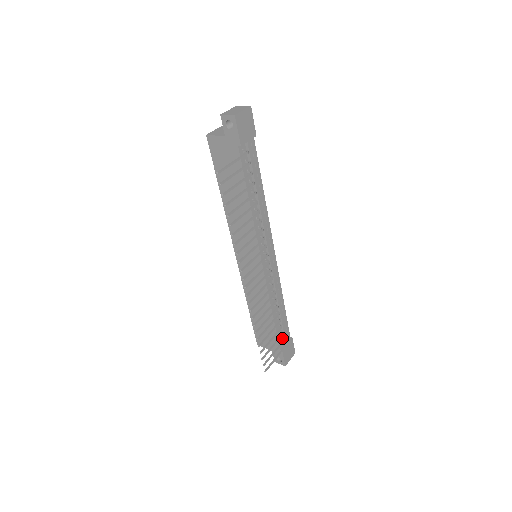
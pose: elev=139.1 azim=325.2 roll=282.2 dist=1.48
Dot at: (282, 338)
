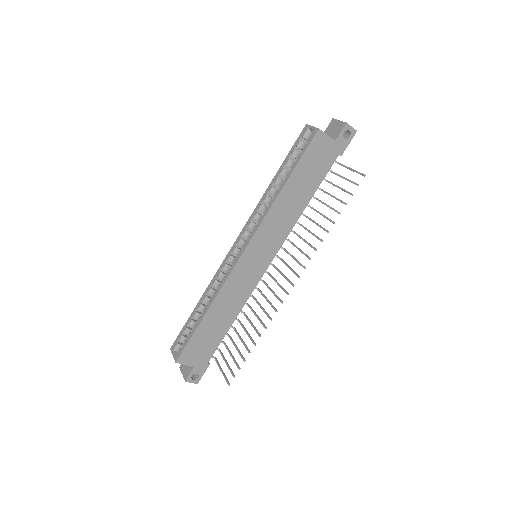
Dot at: occluded
